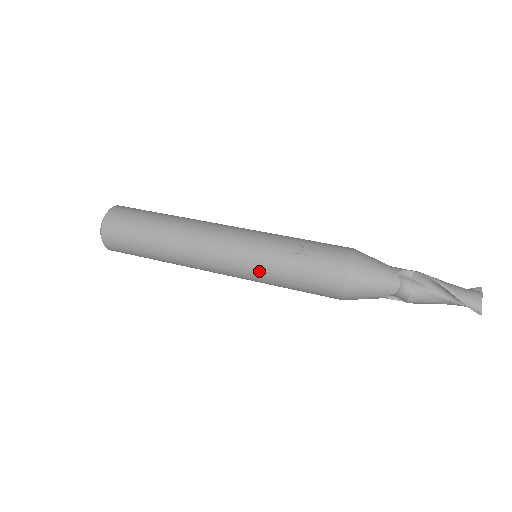
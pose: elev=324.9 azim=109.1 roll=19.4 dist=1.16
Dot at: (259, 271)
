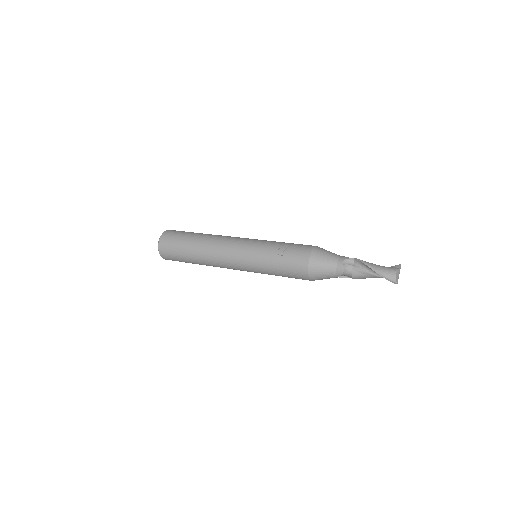
Dot at: (256, 268)
